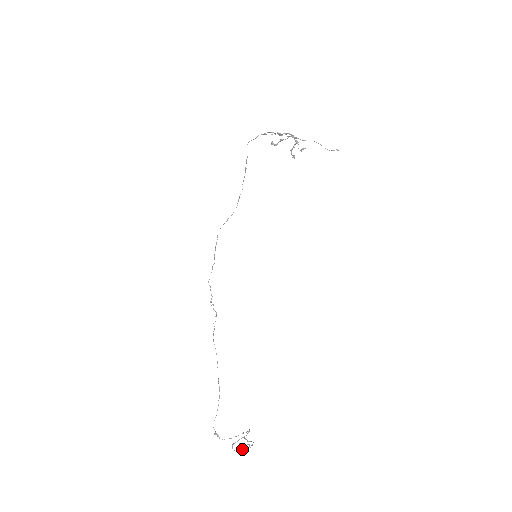
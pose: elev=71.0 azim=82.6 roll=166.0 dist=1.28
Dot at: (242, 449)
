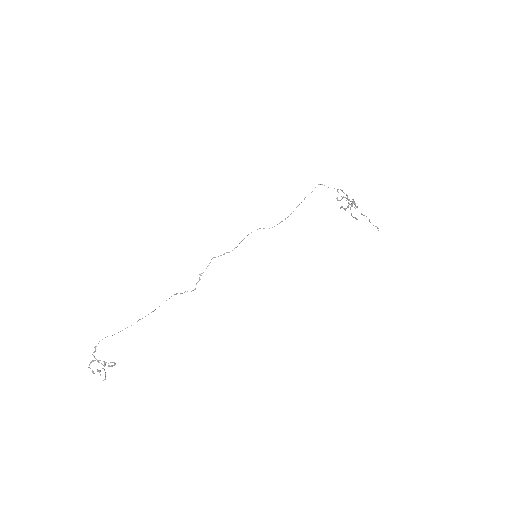
Dot at: (94, 373)
